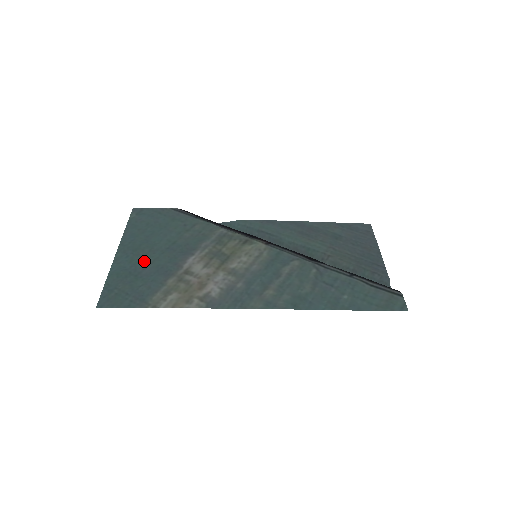
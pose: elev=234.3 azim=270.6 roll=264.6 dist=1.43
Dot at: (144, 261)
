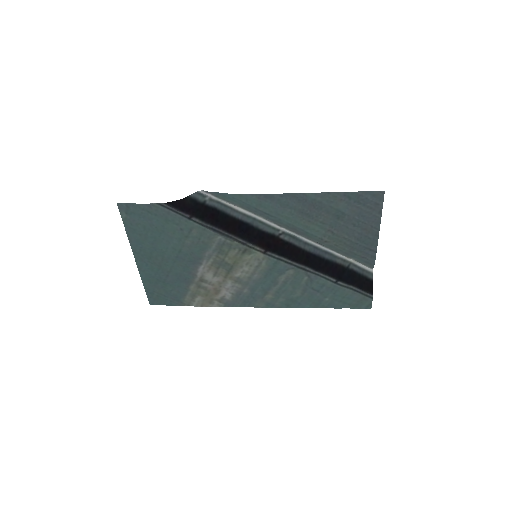
Dot at: (163, 270)
